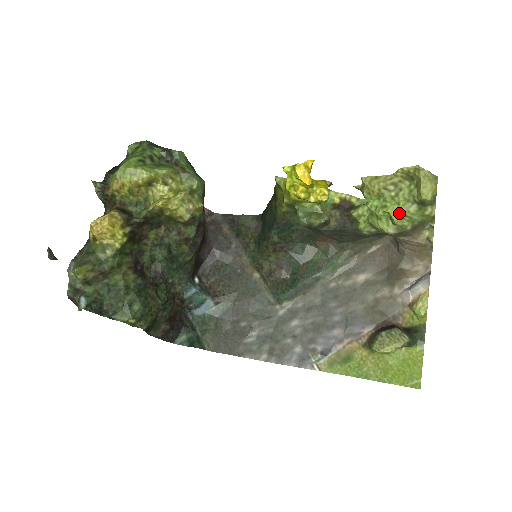
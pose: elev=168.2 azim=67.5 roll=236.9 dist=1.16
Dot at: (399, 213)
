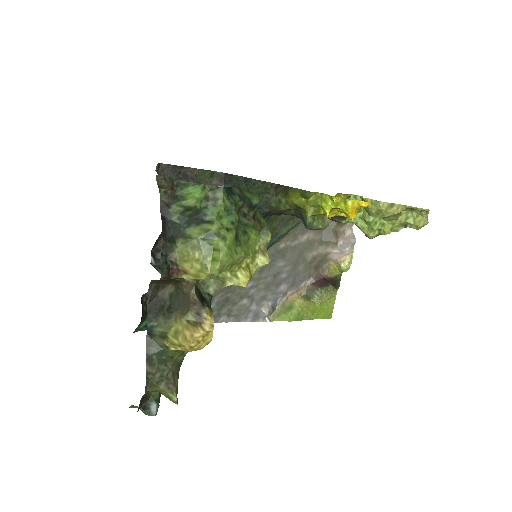
Dot at: occluded
